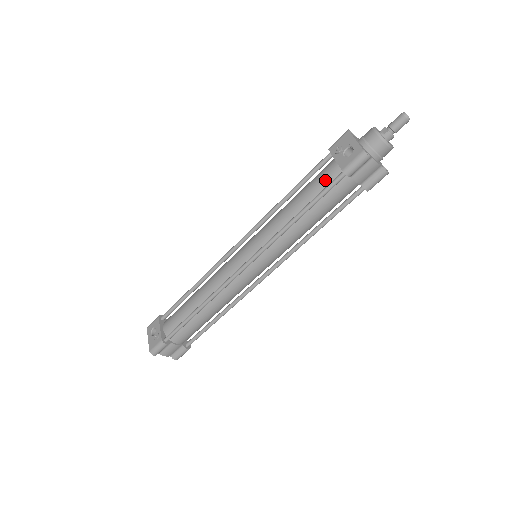
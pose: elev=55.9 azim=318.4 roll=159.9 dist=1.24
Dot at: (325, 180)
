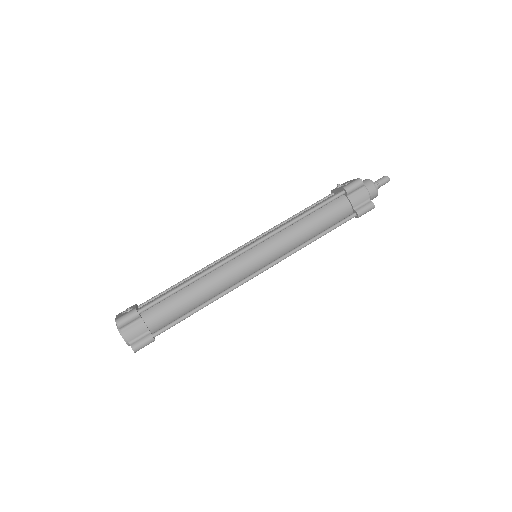
Dot at: occluded
